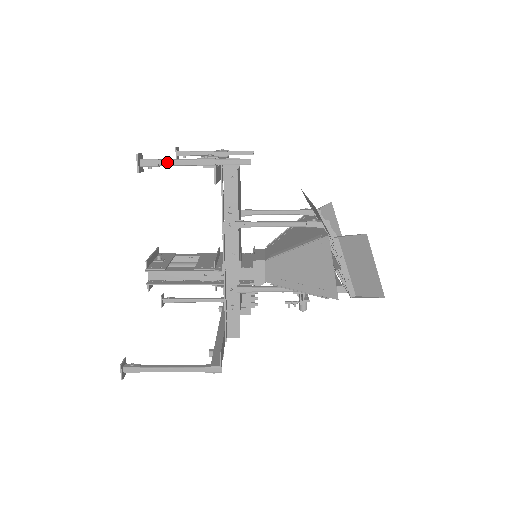
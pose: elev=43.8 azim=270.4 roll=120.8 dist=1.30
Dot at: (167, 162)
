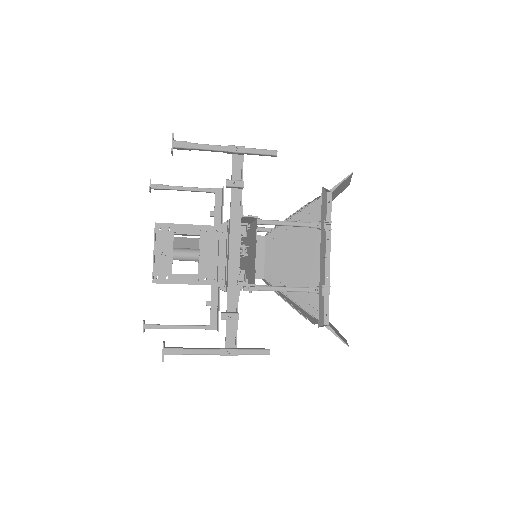
Dot at: (191, 354)
